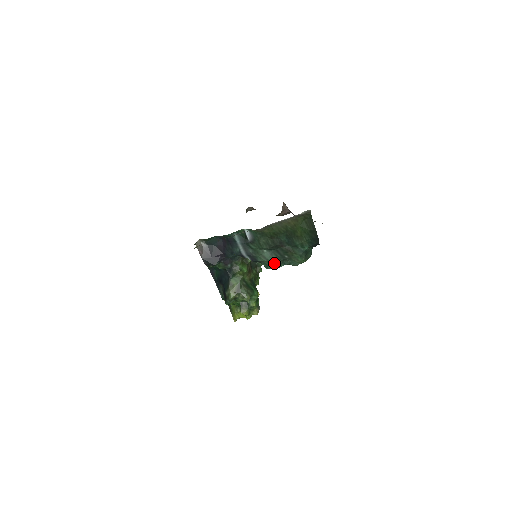
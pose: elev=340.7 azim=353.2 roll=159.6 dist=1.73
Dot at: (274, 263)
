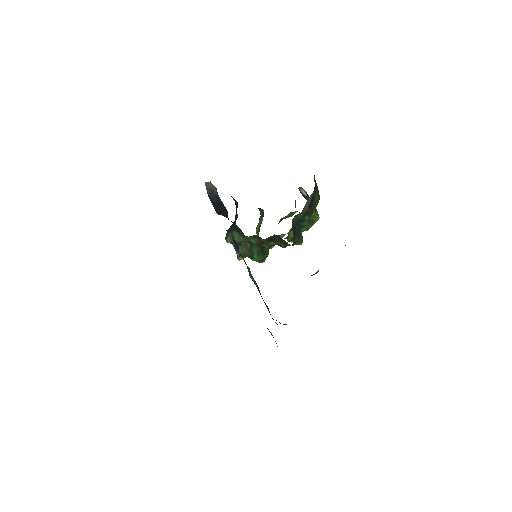
Dot at: occluded
